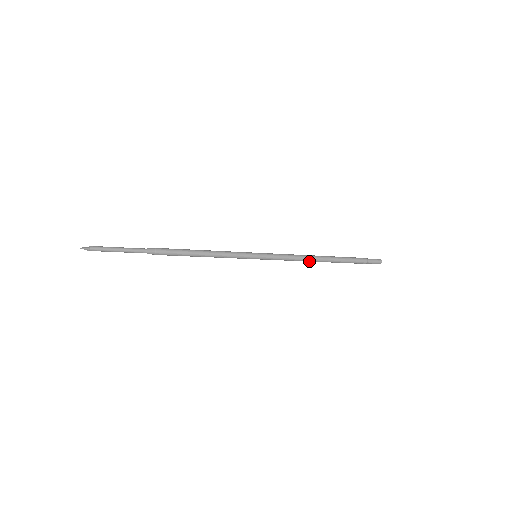
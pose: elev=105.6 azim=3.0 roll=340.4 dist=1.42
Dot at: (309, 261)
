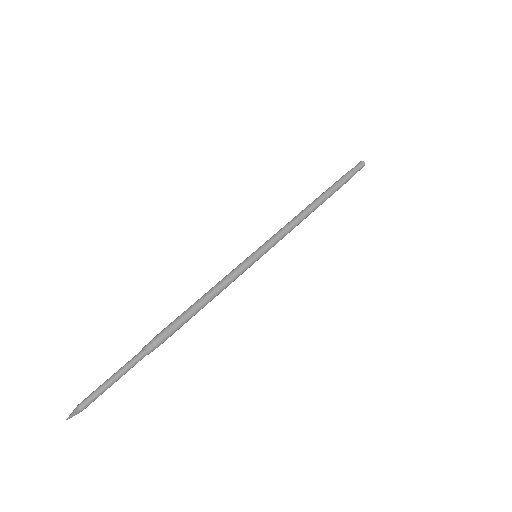
Dot at: (306, 217)
